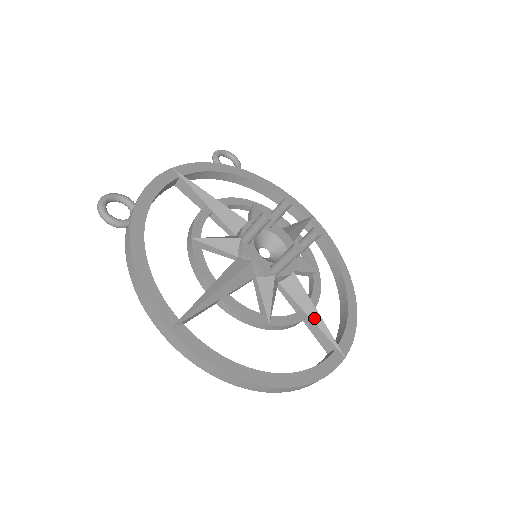
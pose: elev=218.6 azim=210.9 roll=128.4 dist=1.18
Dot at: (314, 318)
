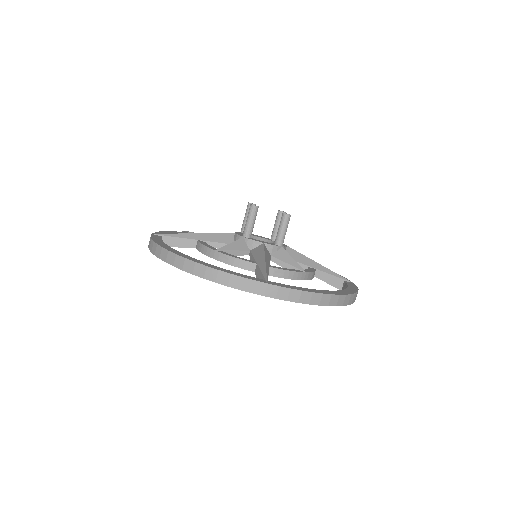
Dot at: (260, 264)
